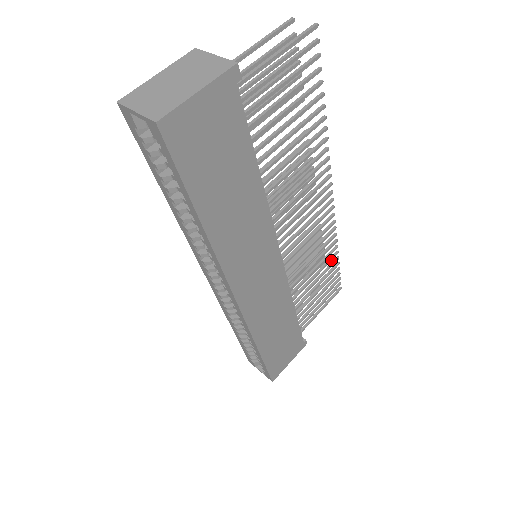
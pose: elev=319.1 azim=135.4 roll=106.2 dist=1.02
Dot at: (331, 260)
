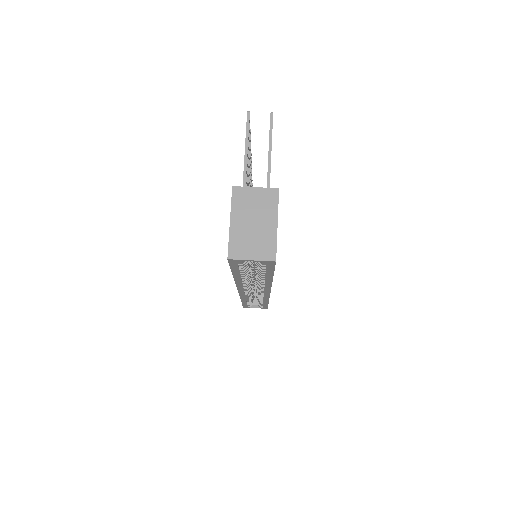
Dot at: occluded
